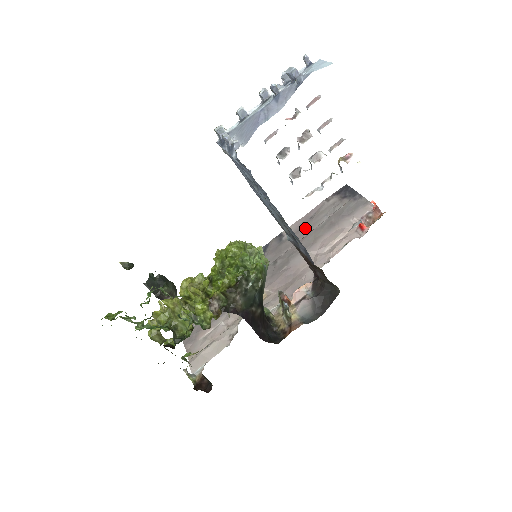
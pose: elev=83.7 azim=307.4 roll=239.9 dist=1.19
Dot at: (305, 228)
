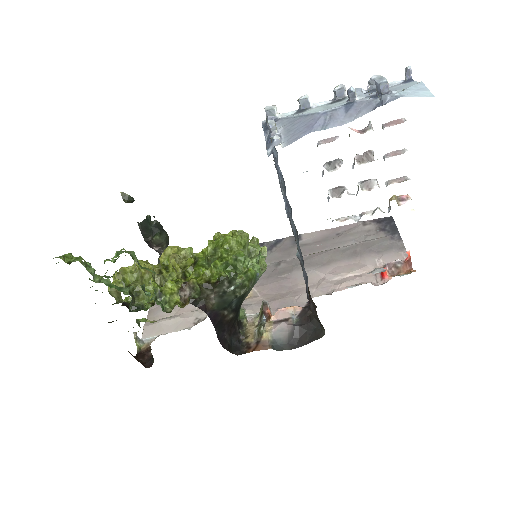
Dot at: (326, 242)
